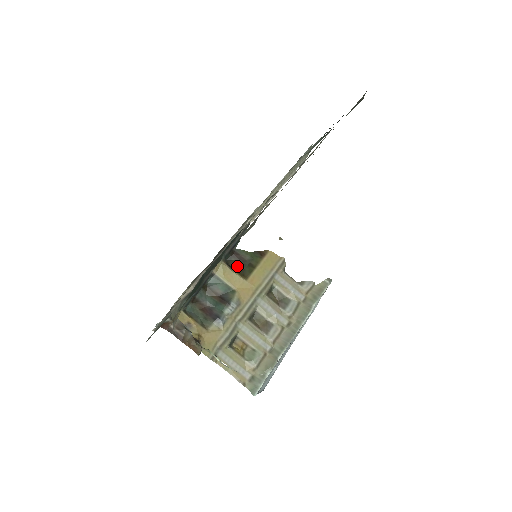
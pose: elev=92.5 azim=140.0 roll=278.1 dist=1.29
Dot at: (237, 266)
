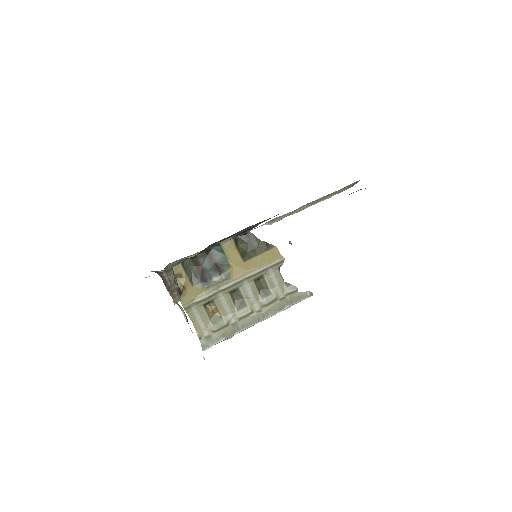
Dot at: (243, 246)
